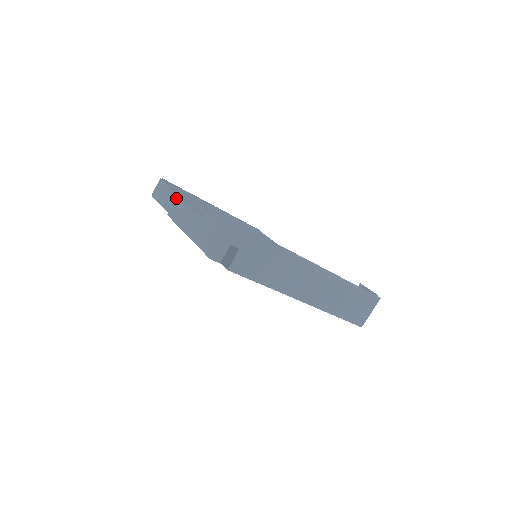
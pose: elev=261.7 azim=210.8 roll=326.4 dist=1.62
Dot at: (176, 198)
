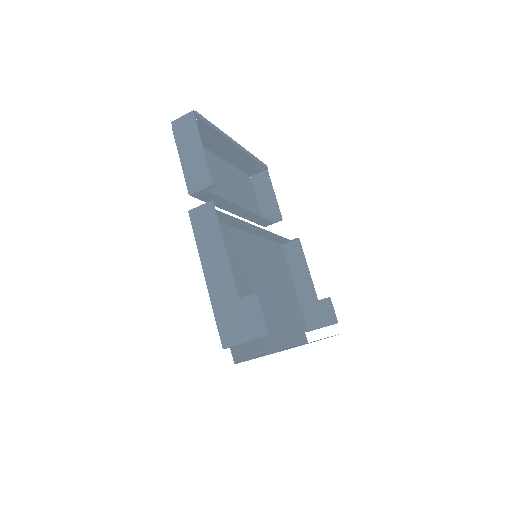
Dot at: (209, 202)
